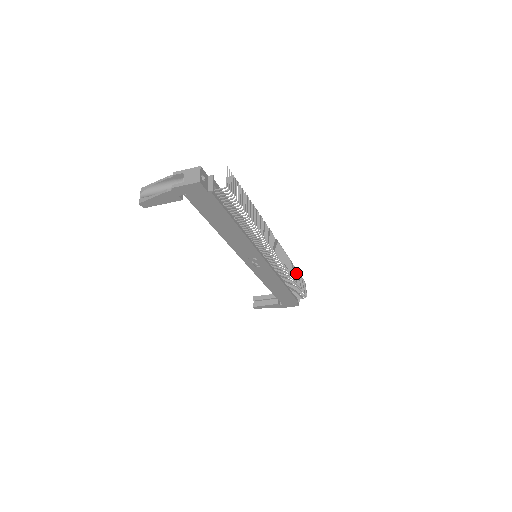
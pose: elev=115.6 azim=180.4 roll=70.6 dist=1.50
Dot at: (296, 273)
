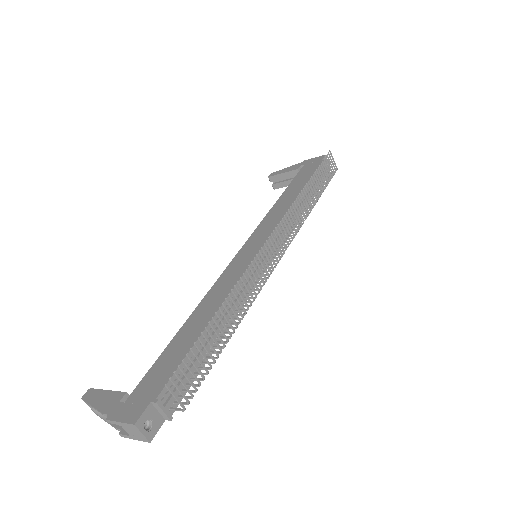
Dot at: (314, 183)
